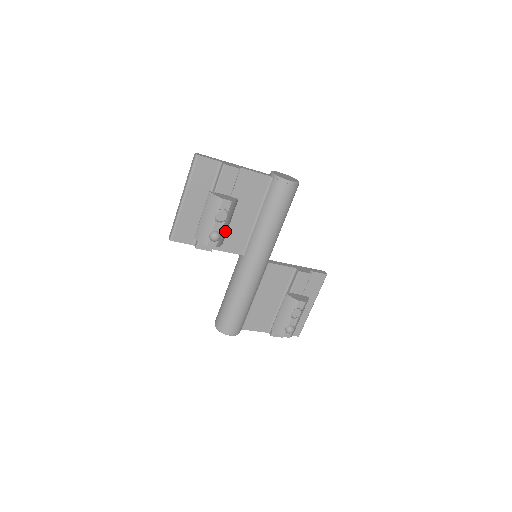
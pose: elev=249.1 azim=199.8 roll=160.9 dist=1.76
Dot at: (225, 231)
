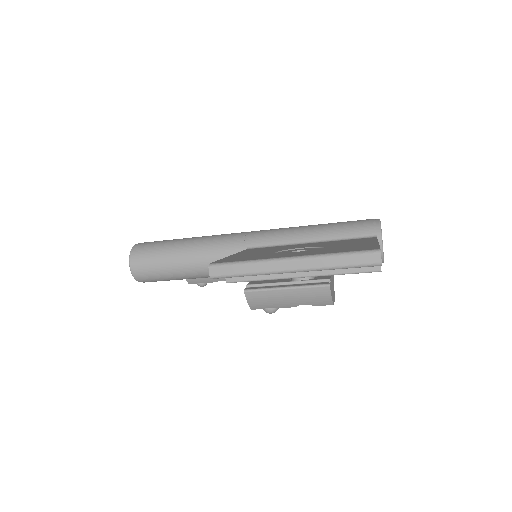
Dot at: occluded
